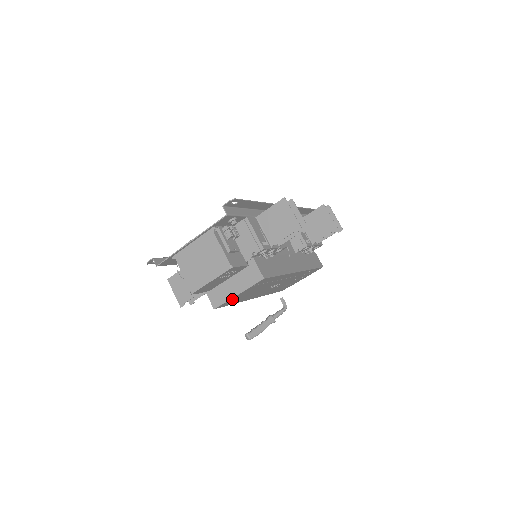
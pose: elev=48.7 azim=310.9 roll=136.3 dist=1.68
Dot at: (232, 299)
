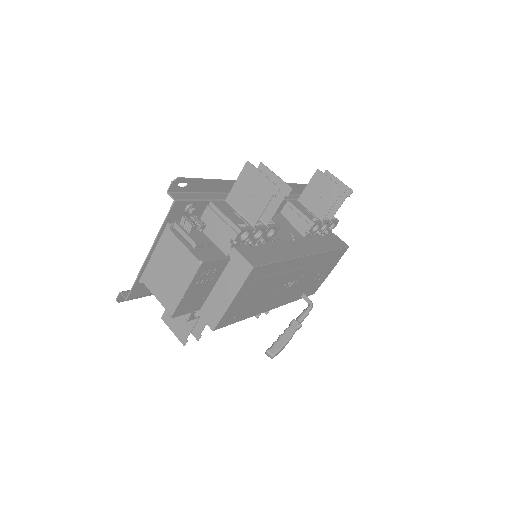
Dot at: (230, 310)
